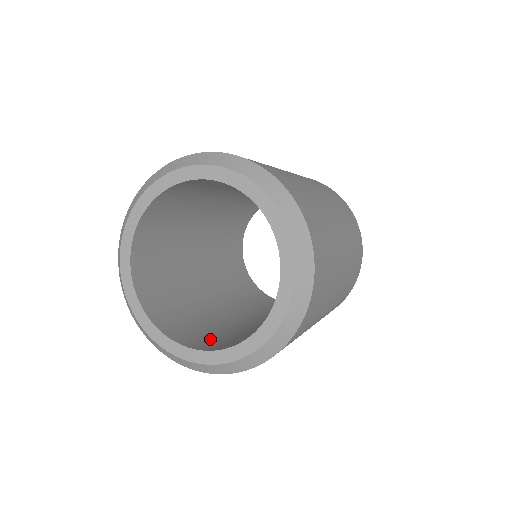
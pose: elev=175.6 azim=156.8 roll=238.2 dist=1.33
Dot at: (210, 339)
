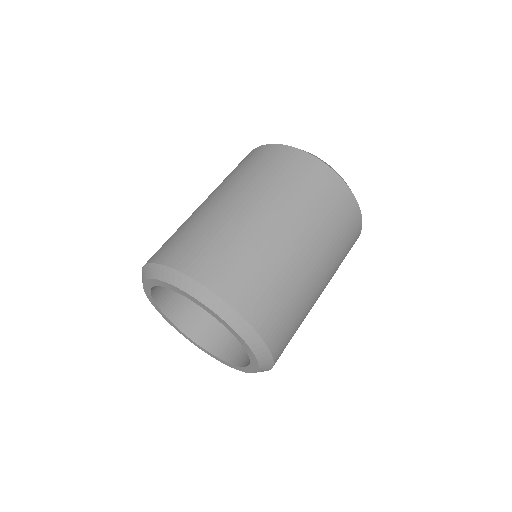
Dot at: (232, 338)
